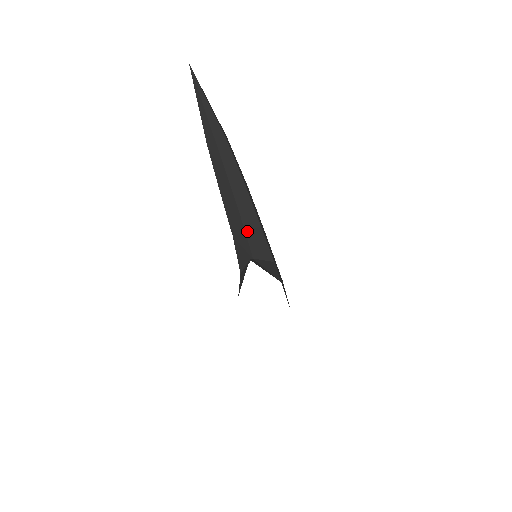
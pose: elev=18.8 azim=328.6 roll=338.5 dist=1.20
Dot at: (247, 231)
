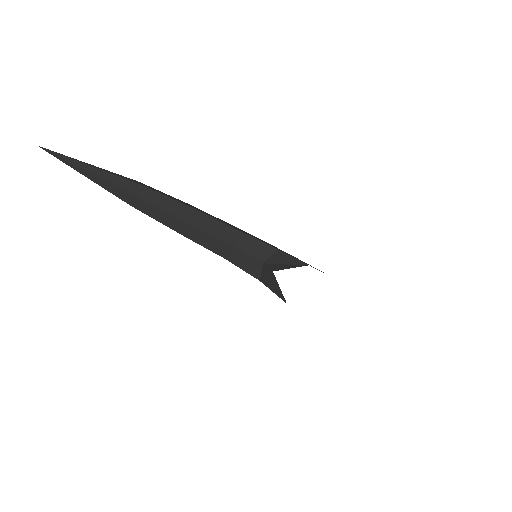
Dot at: (236, 246)
